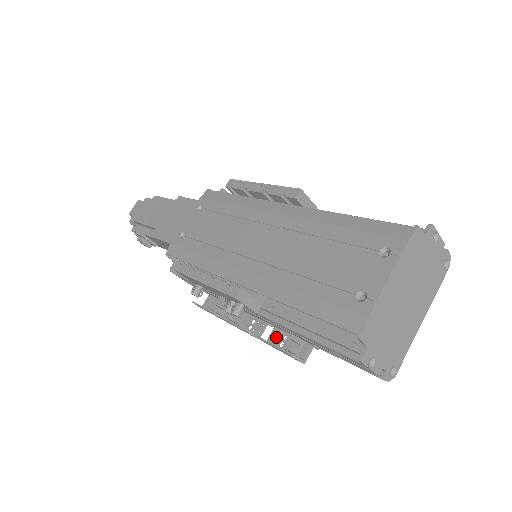
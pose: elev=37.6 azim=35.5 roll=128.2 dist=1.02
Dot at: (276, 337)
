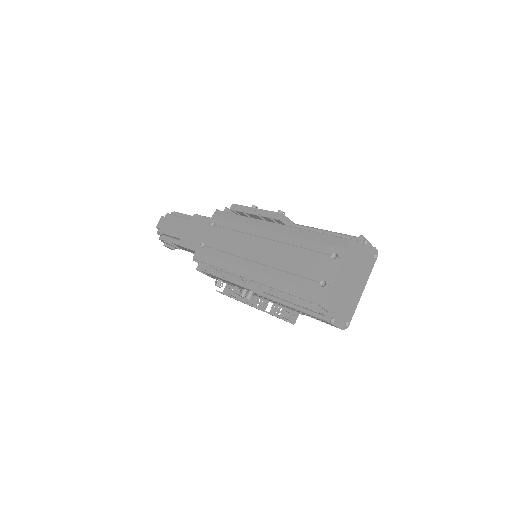
Dot at: (275, 310)
